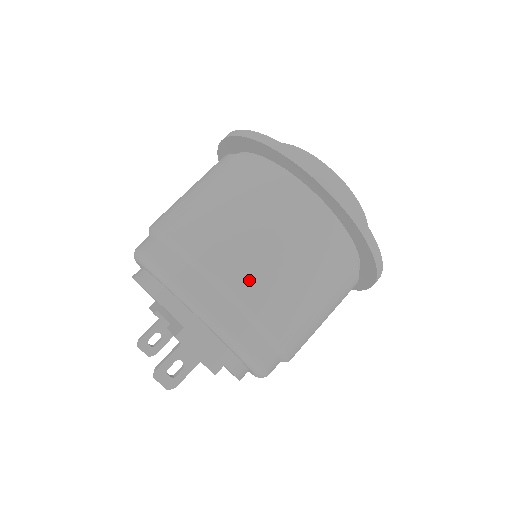
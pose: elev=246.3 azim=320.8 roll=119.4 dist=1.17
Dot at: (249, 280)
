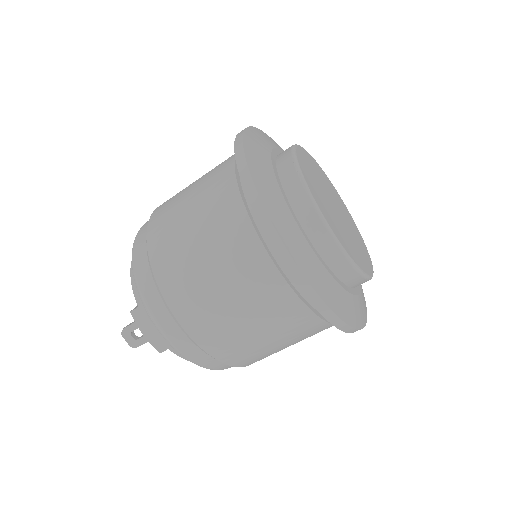
Dot at: (179, 292)
